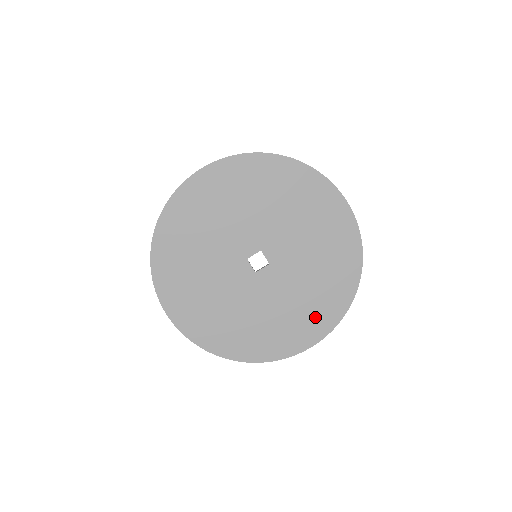
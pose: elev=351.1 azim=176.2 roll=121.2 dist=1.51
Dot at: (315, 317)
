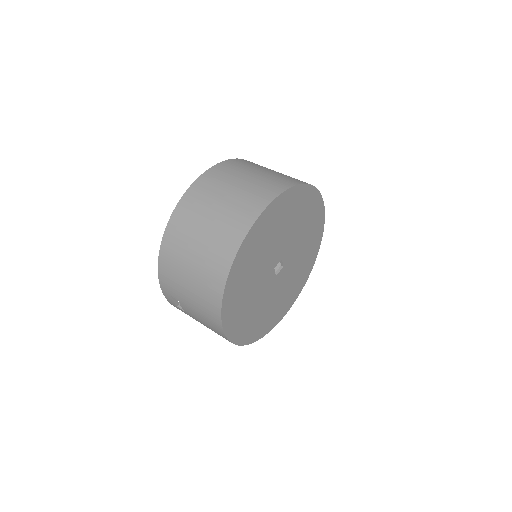
Dot at: (294, 292)
